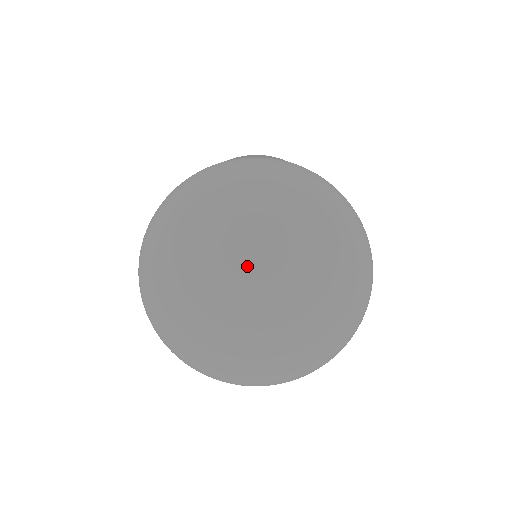
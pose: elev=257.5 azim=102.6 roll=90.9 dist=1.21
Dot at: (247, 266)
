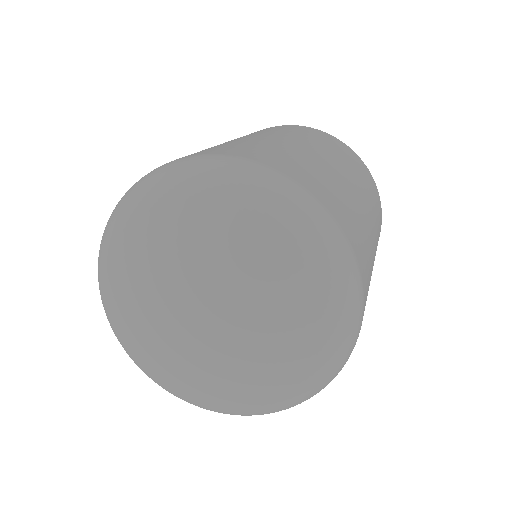
Dot at: (192, 292)
